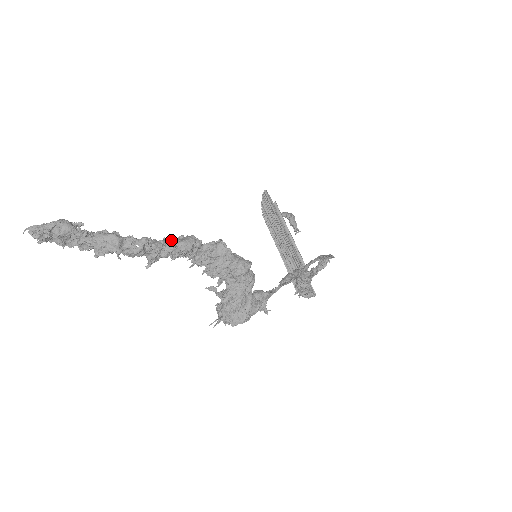
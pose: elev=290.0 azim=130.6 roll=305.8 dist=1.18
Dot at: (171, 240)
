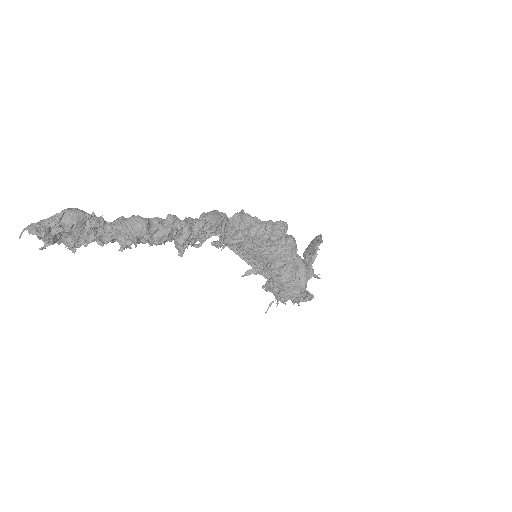
Dot at: (195, 218)
